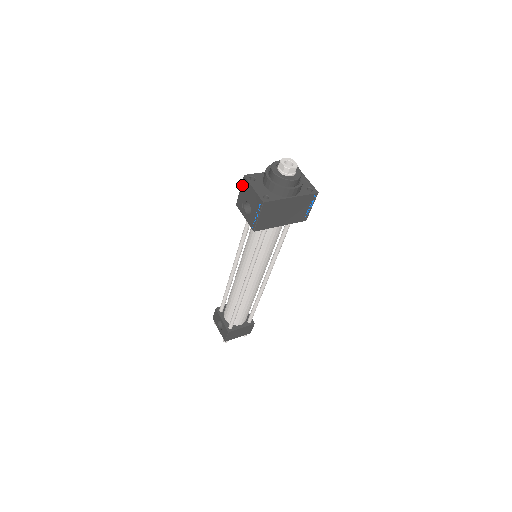
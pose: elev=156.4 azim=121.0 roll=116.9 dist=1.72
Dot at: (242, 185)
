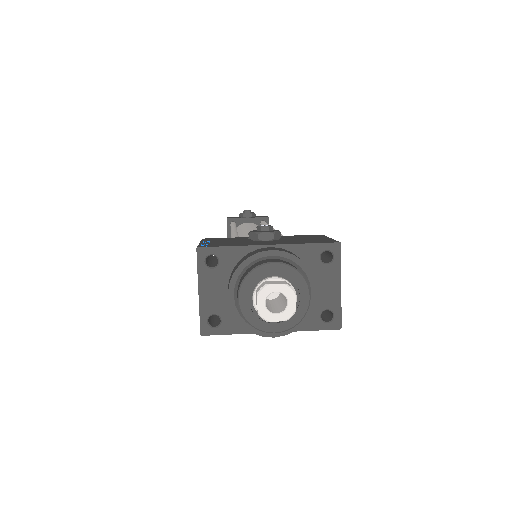
Dot at: occluded
